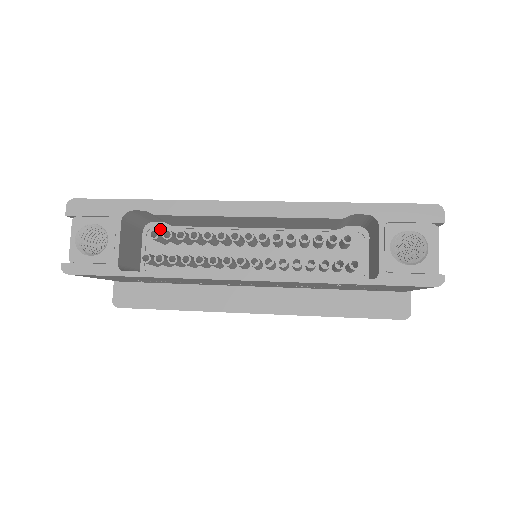
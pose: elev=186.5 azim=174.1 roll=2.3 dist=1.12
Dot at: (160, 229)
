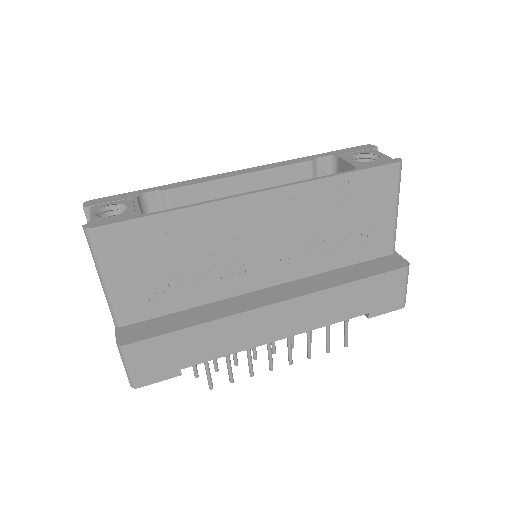
Dot at: occluded
